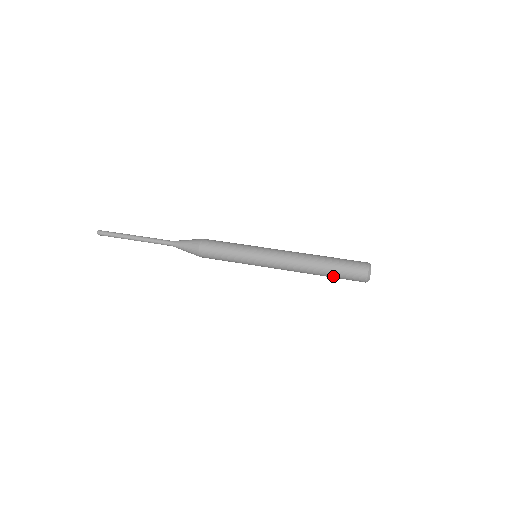
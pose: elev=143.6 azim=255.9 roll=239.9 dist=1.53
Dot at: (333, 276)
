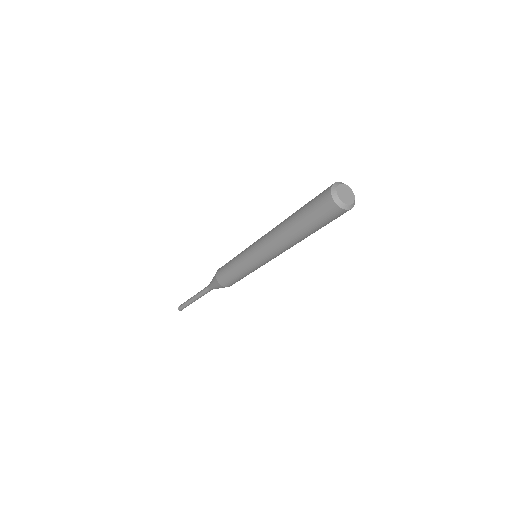
Dot at: (302, 214)
